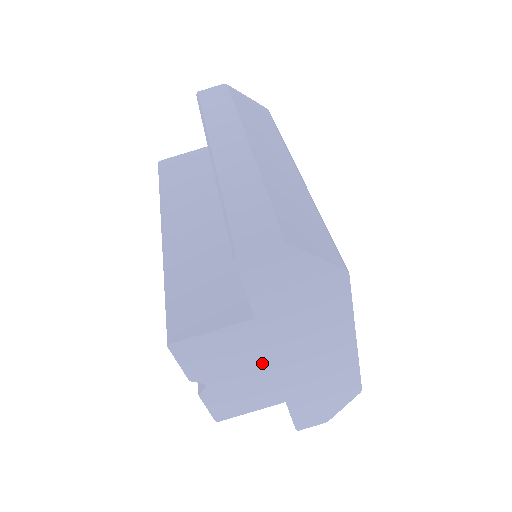
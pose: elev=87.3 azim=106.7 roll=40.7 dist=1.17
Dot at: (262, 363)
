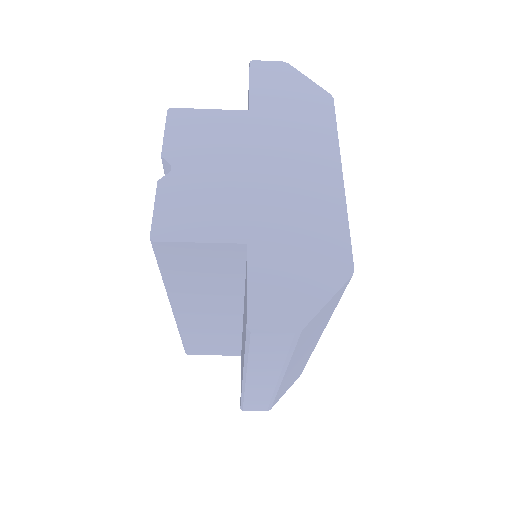
Dot at: occluded
